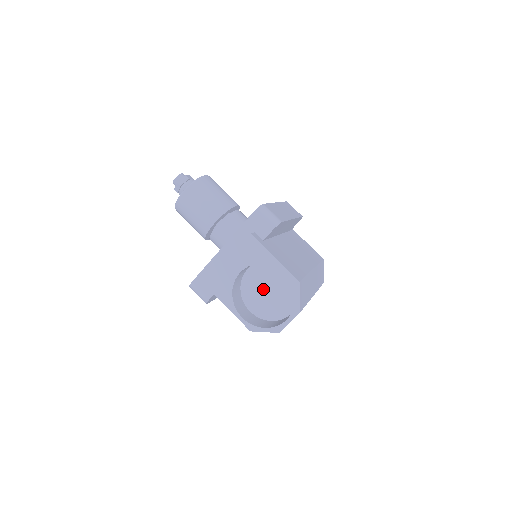
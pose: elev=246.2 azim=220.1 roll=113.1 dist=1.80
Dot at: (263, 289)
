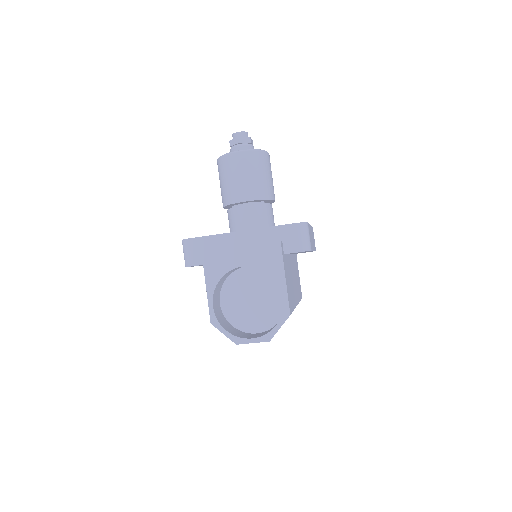
Dot at: (248, 293)
